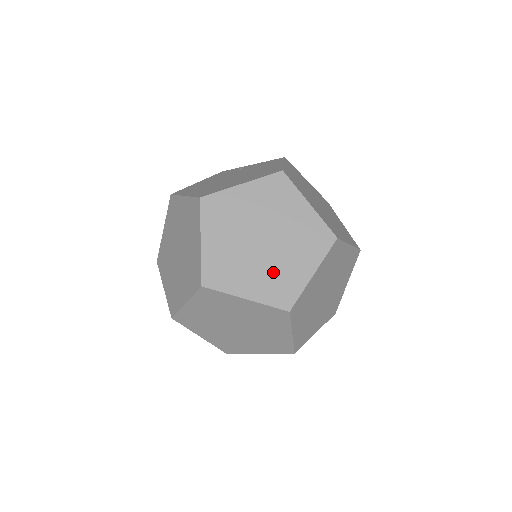
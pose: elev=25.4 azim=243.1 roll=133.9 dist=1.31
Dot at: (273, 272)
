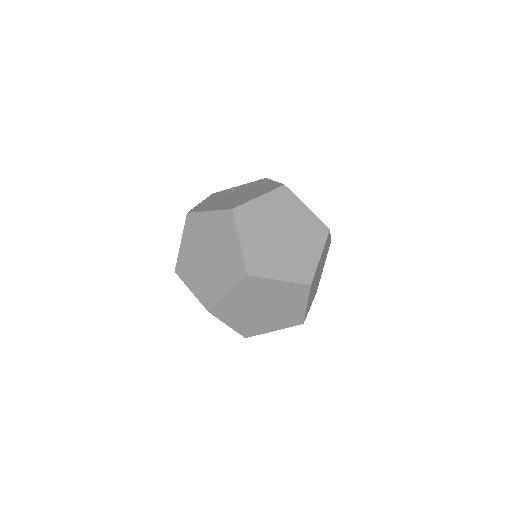
Dot at: (294, 258)
